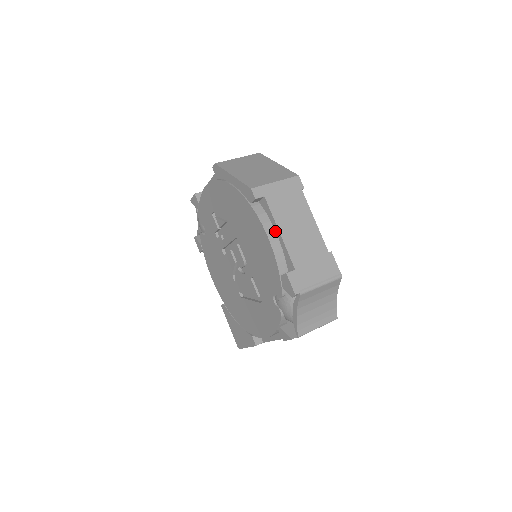
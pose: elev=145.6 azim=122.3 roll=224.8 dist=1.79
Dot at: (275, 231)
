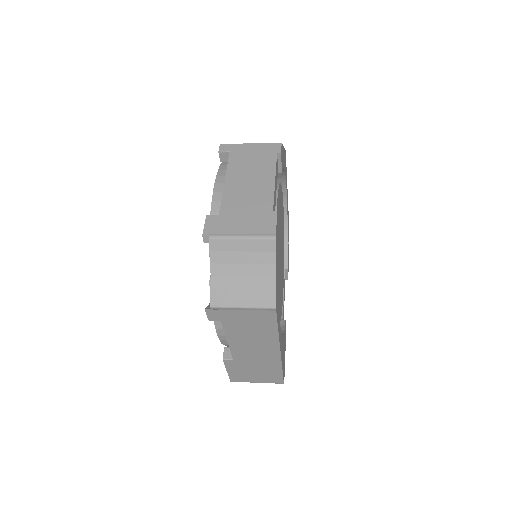
Dot at: occluded
